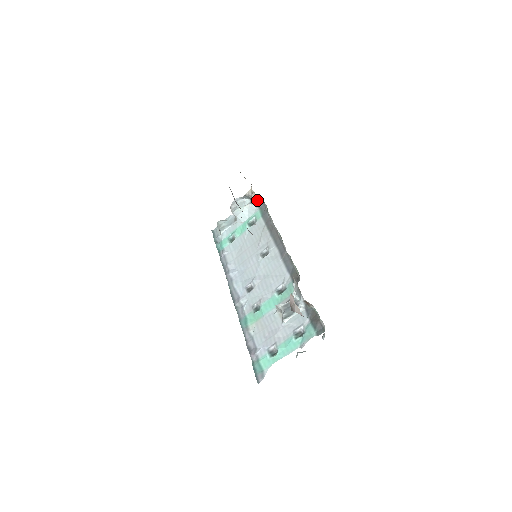
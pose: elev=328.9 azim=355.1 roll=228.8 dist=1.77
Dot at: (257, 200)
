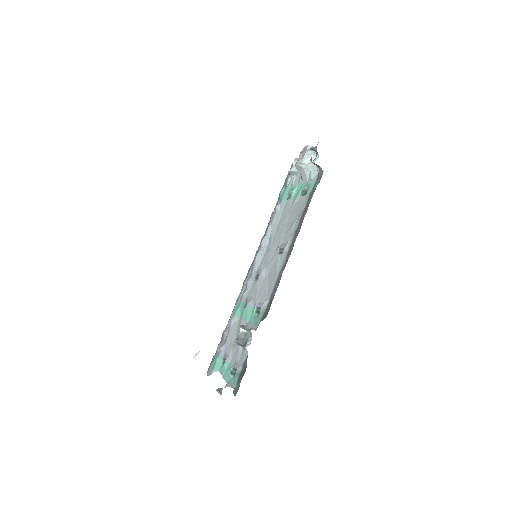
Dot at: (318, 165)
